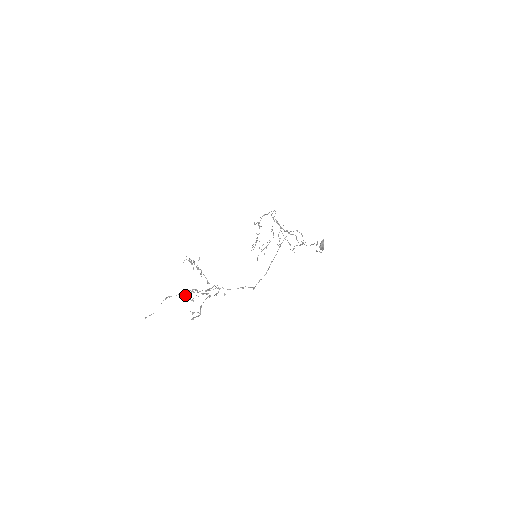
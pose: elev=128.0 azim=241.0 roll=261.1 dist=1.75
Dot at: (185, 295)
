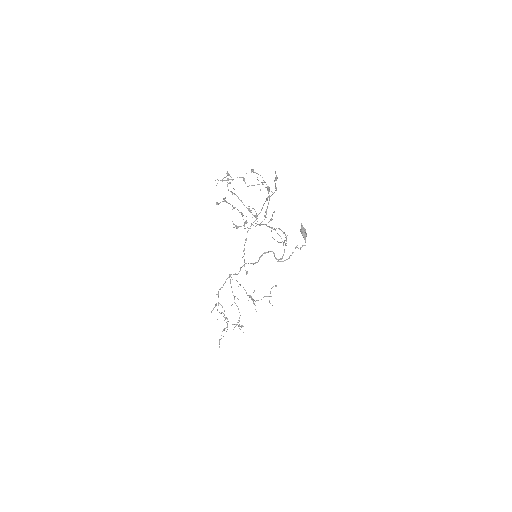
Dot at: occluded
